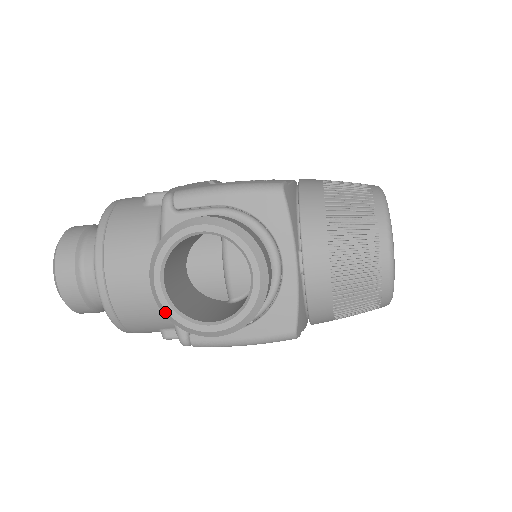
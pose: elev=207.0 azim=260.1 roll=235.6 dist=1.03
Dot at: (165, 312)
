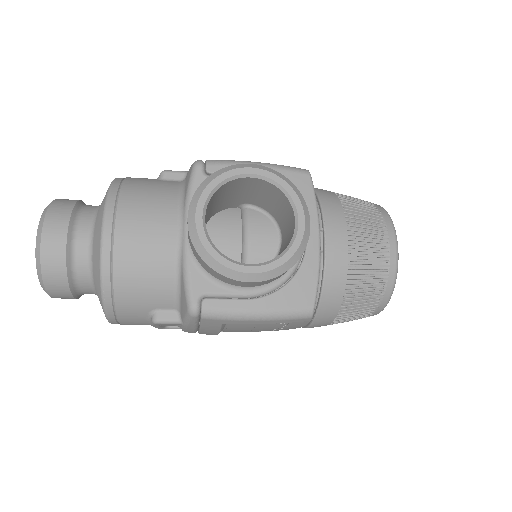
Dot at: (201, 249)
